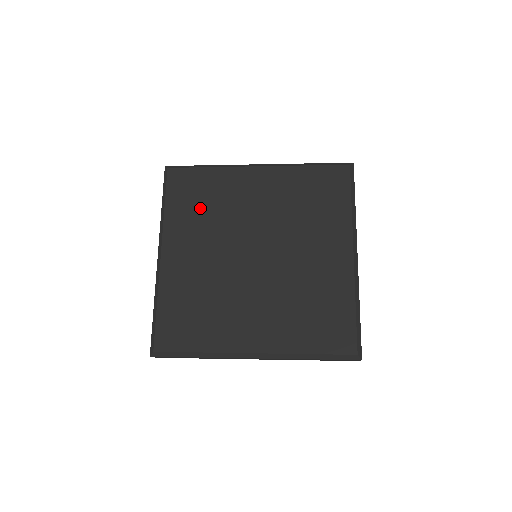
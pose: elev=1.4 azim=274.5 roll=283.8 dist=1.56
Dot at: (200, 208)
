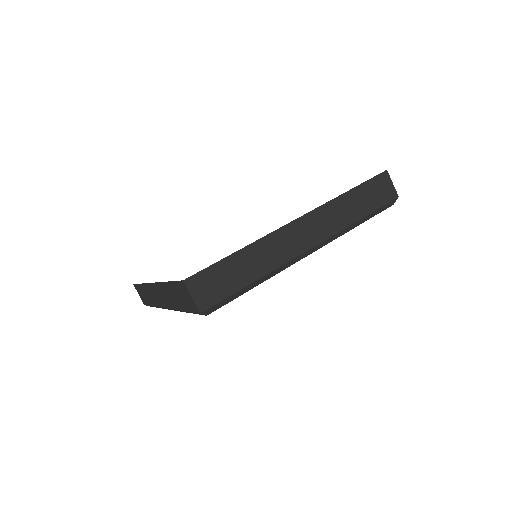
Dot at: occluded
